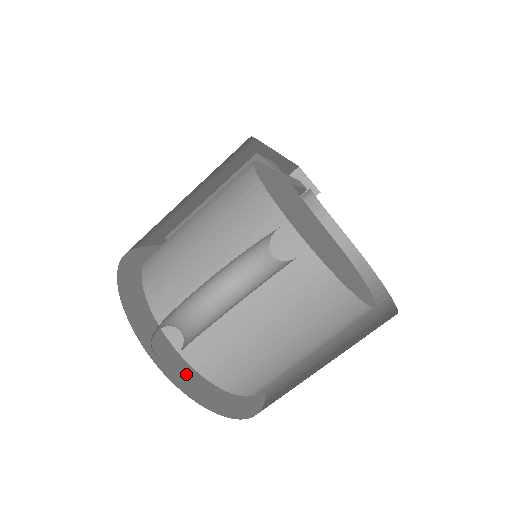
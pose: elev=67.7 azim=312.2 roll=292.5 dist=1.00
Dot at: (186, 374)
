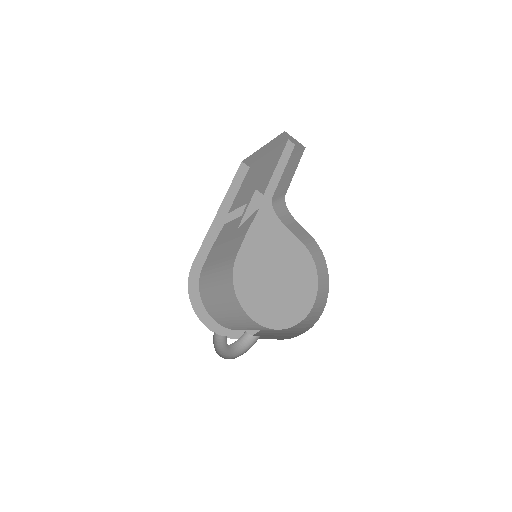
Dot at: occluded
